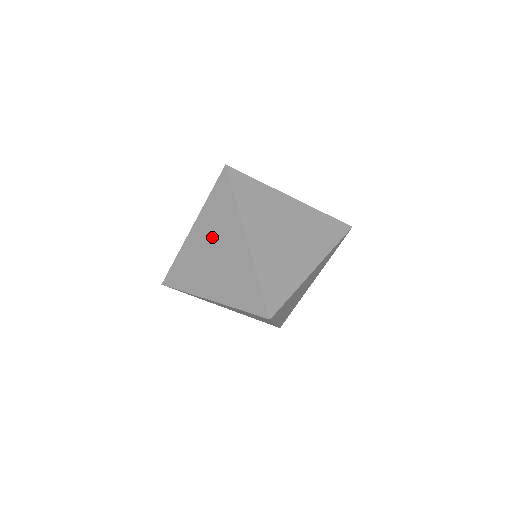
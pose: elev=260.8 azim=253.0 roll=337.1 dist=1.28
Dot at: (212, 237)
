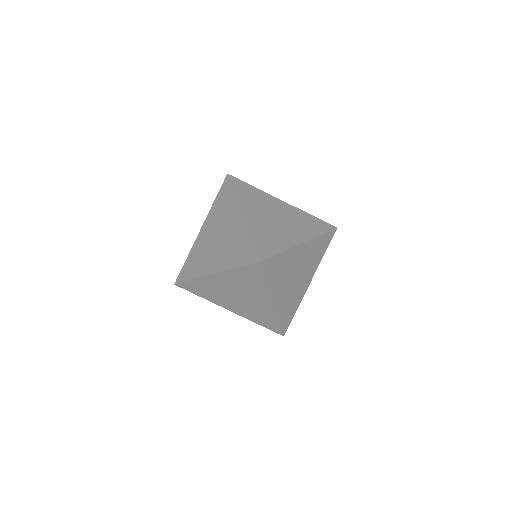
Dot at: (216, 226)
